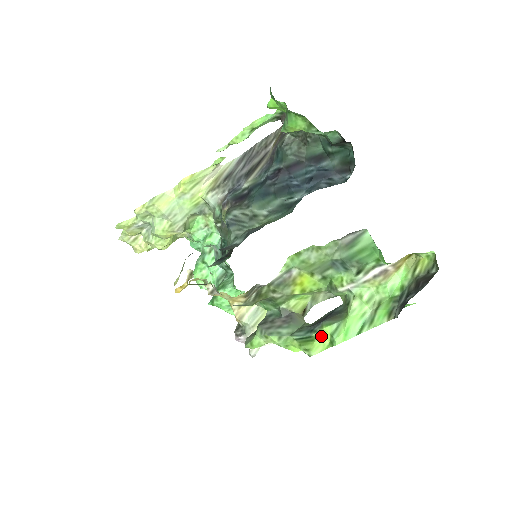
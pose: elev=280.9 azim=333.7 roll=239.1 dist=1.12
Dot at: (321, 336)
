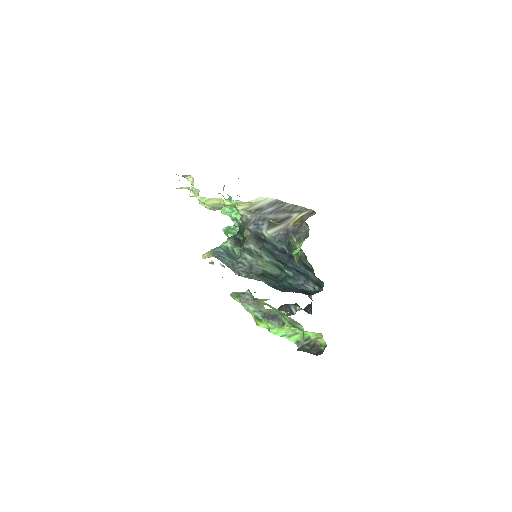
Dot at: (266, 324)
